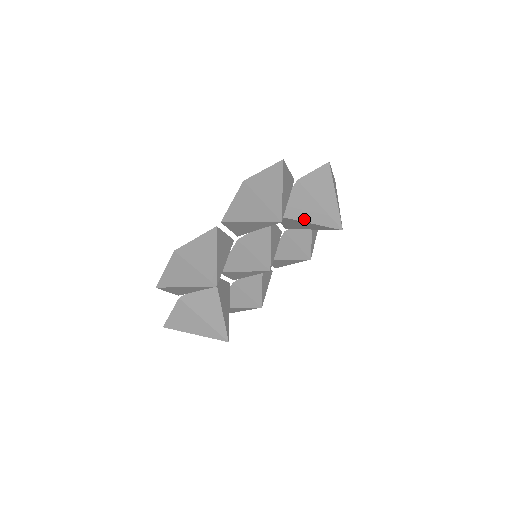
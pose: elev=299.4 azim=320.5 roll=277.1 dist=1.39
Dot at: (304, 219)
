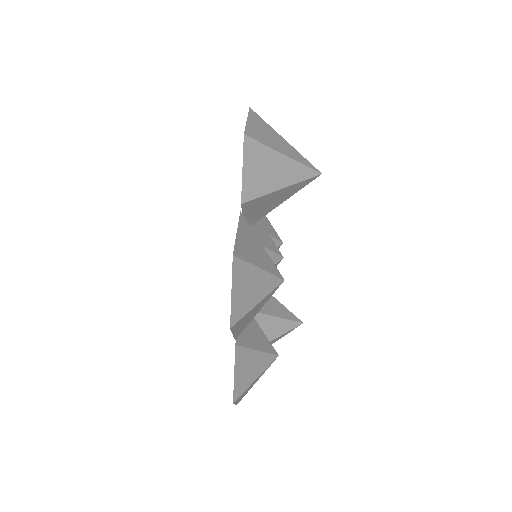
Dot at: (275, 206)
